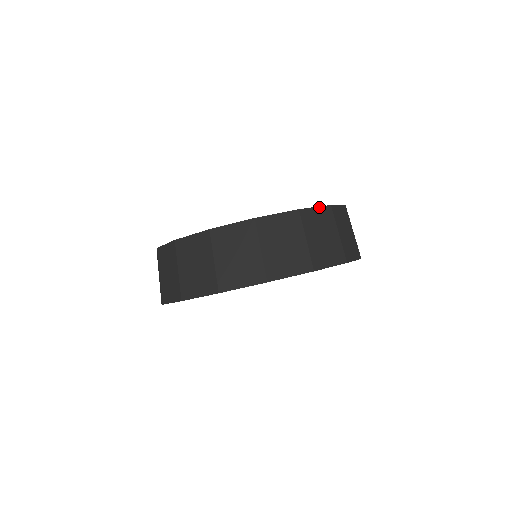
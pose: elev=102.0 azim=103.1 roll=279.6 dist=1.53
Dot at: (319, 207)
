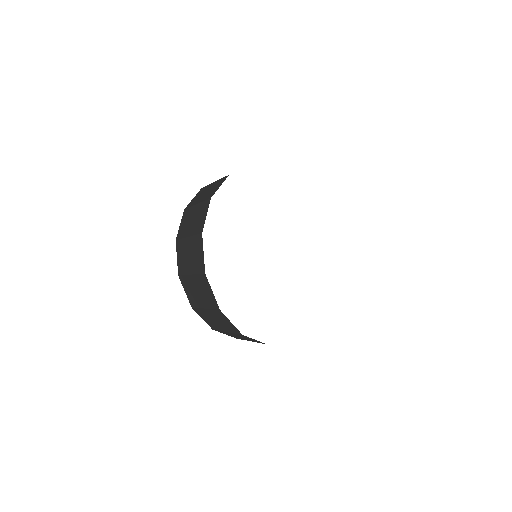
Dot at: occluded
